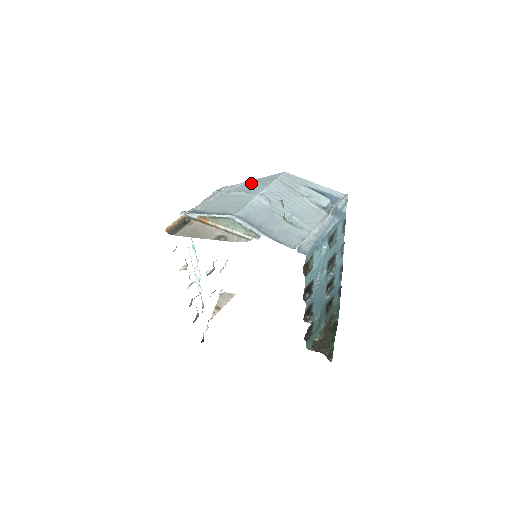
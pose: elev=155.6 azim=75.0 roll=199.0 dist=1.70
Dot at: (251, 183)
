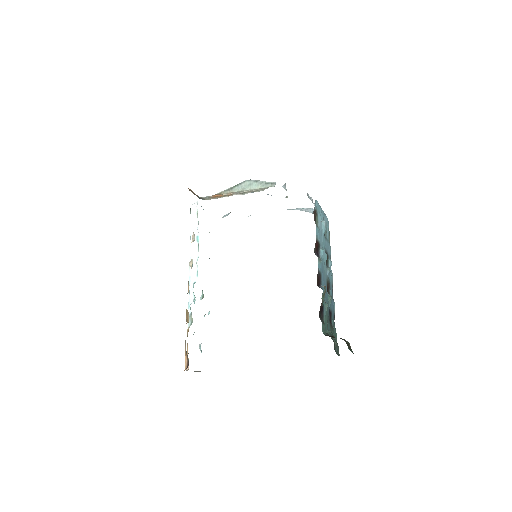
Dot at: occluded
